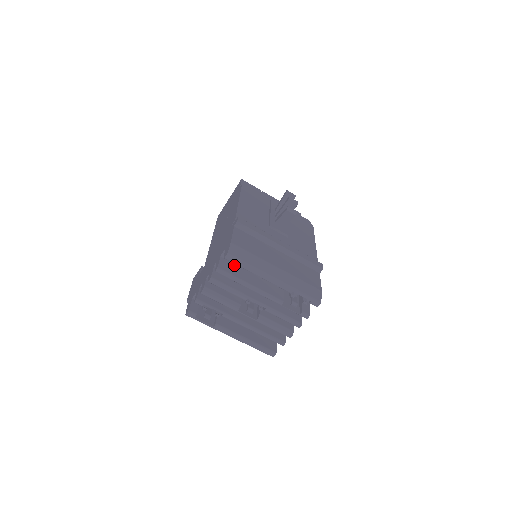
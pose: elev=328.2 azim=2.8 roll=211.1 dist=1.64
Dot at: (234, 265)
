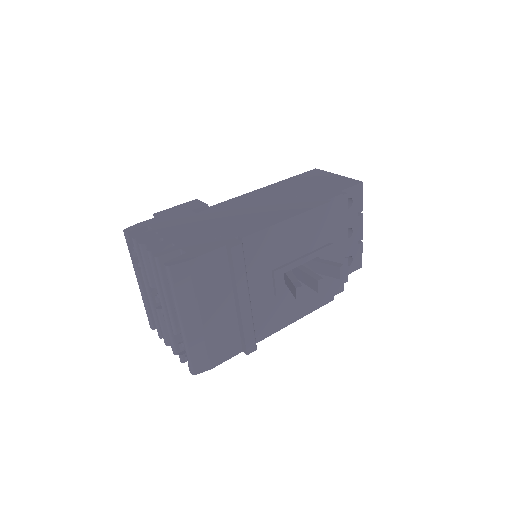
Dot at: occluded
